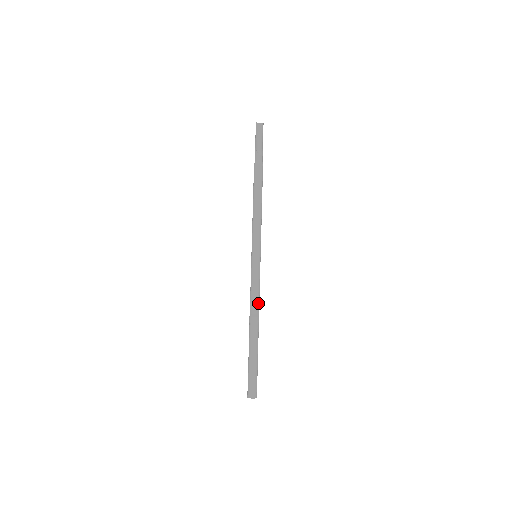
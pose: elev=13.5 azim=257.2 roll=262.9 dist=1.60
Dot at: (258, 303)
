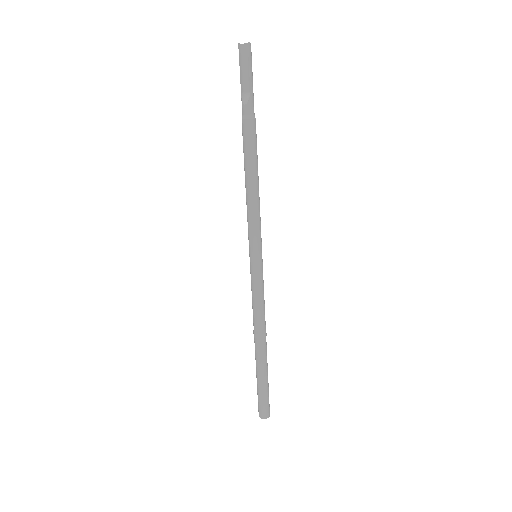
Dot at: (260, 317)
